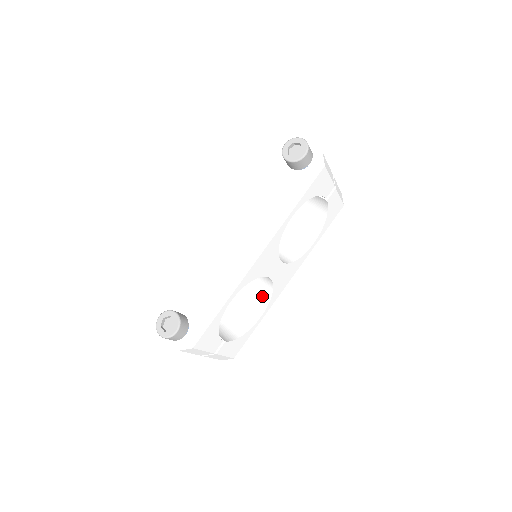
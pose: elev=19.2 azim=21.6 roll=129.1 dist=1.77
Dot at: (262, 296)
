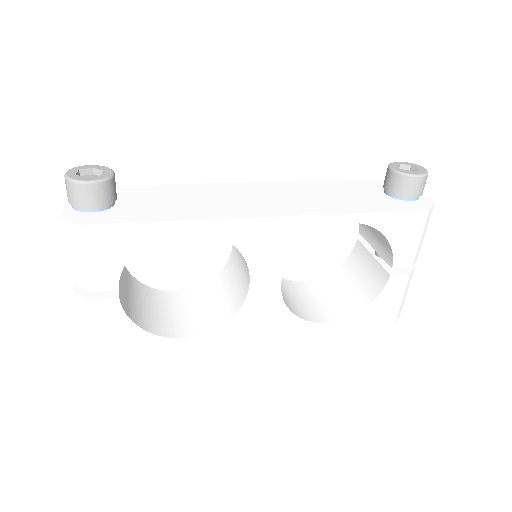
Dot at: (213, 318)
